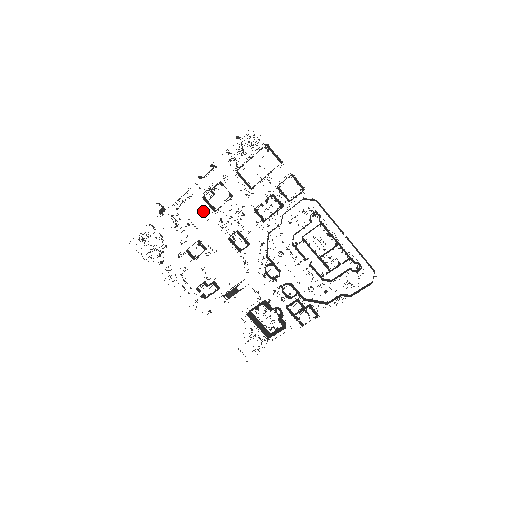
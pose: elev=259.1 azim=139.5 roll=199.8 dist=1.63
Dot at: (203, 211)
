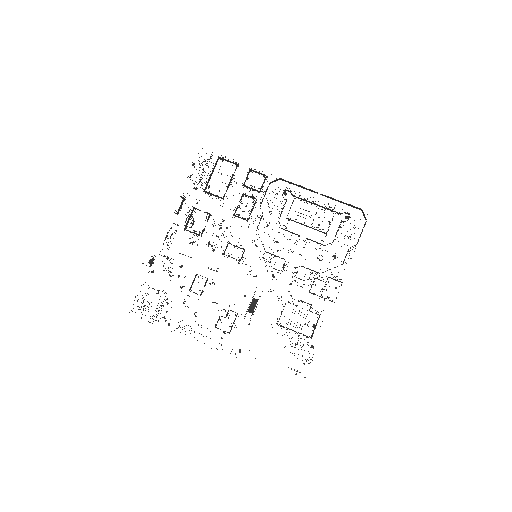
Dot at: (190, 238)
